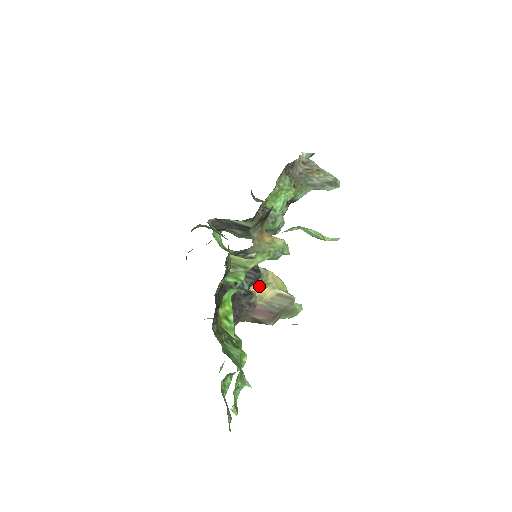
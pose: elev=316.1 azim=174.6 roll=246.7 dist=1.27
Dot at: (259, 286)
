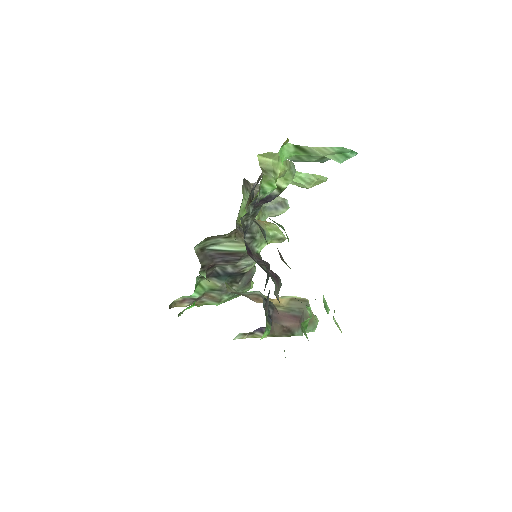
Dot at: (269, 299)
